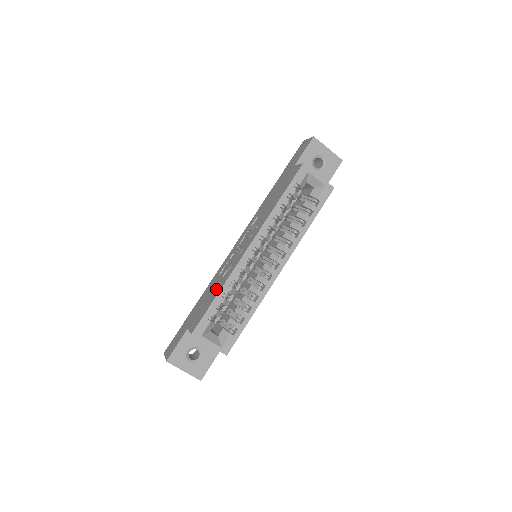
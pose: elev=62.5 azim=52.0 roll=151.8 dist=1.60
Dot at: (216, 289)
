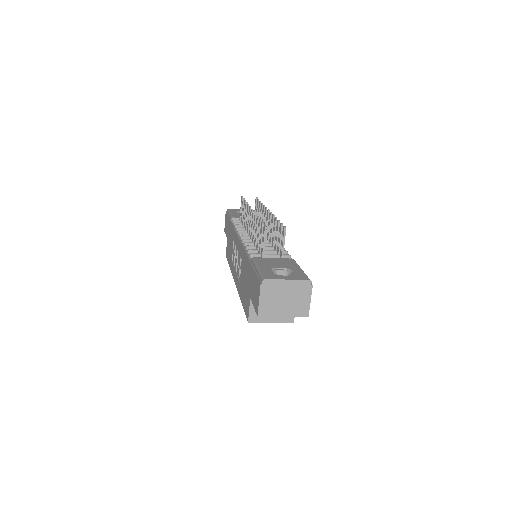
Dot at: (230, 257)
